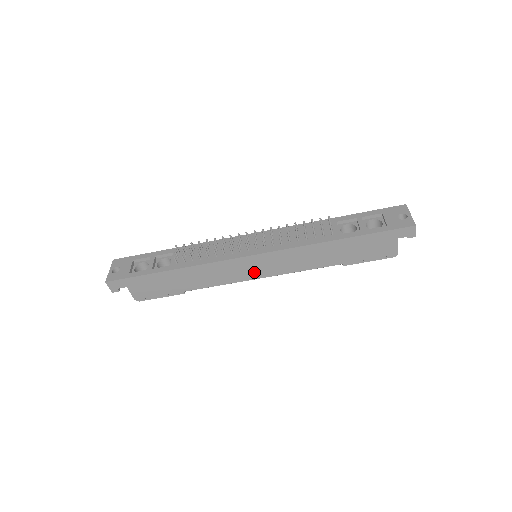
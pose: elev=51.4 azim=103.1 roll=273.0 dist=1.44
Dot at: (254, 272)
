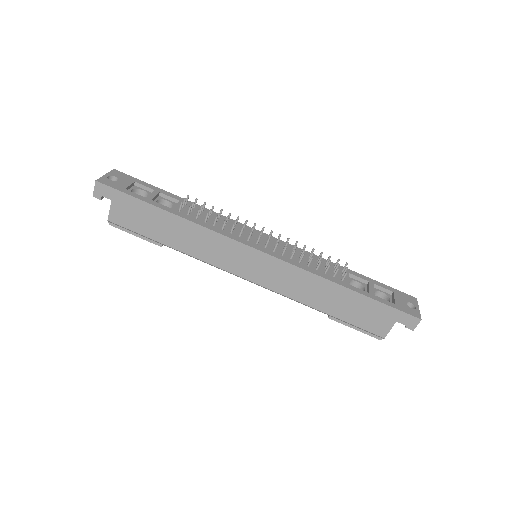
Dot at: (245, 269)
